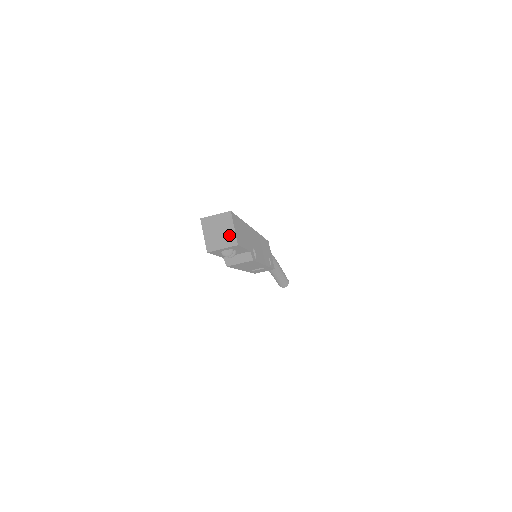
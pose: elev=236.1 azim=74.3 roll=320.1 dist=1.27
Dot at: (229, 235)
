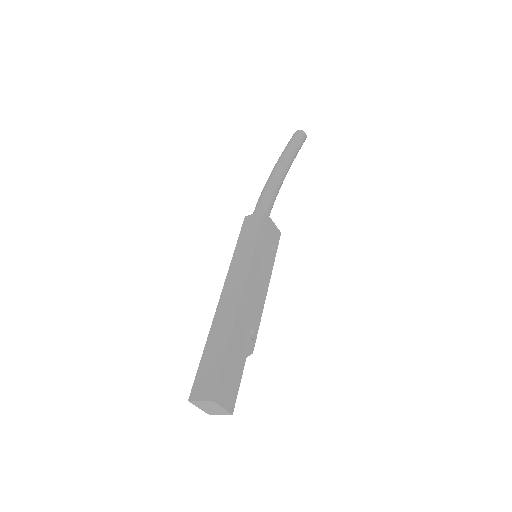
Dot at: (221, 410)
